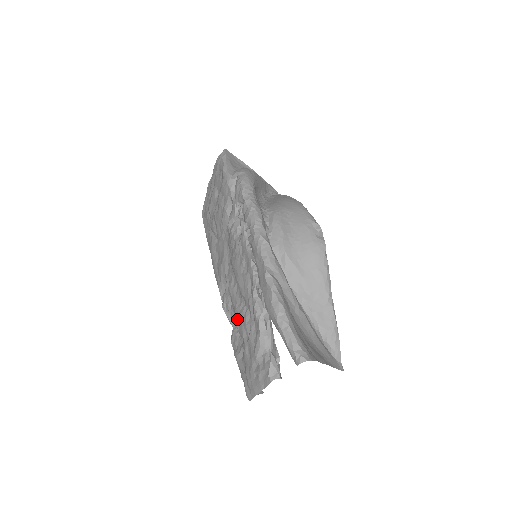
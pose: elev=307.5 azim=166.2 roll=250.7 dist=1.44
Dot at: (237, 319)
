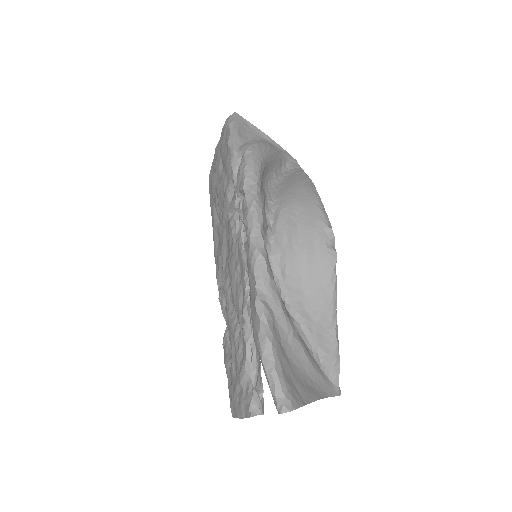
Dot at: occluded
